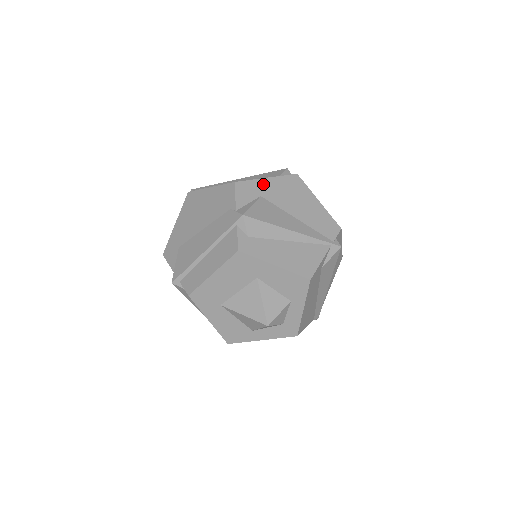
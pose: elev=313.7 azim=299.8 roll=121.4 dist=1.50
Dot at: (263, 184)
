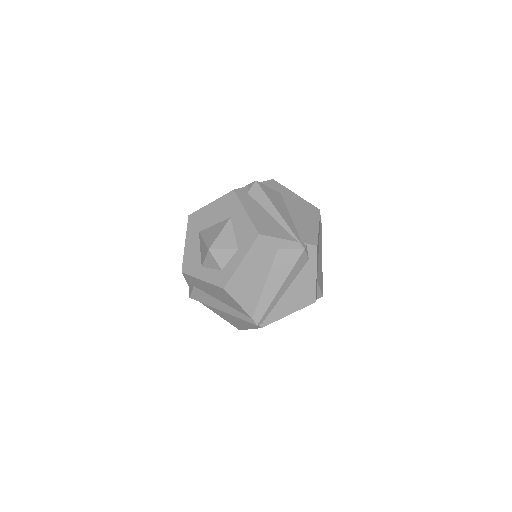
Dot at: (290, 193)
